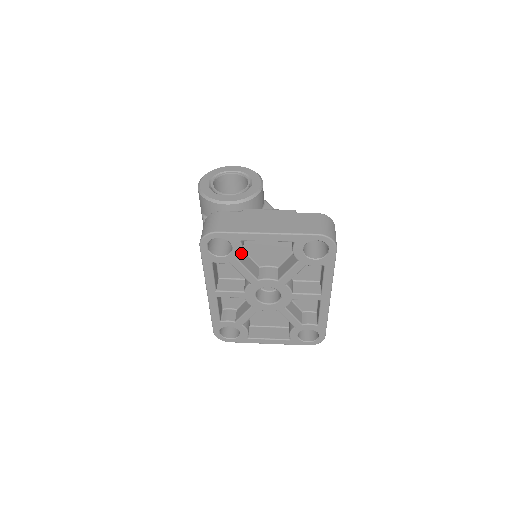
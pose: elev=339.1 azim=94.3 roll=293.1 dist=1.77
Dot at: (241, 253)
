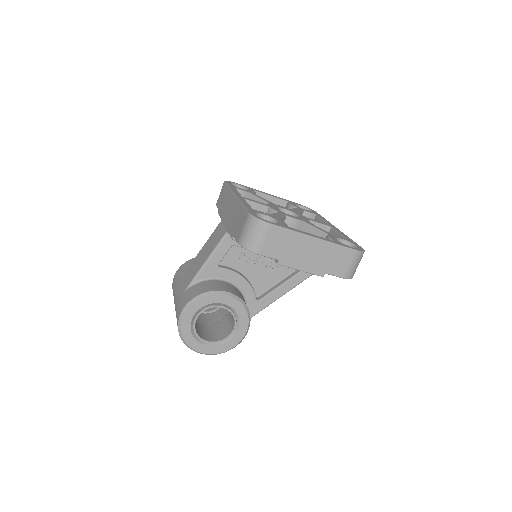
Dot at: (255, 193)
